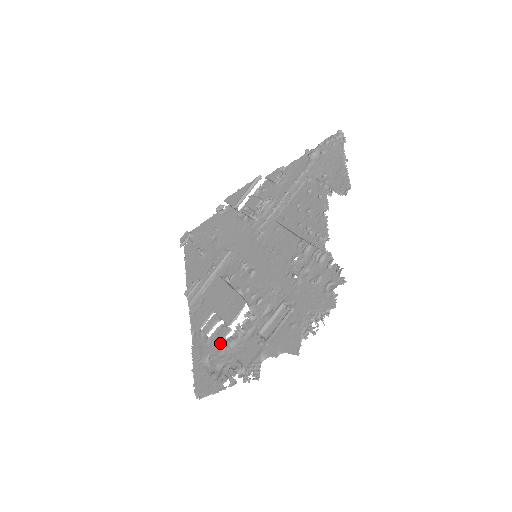
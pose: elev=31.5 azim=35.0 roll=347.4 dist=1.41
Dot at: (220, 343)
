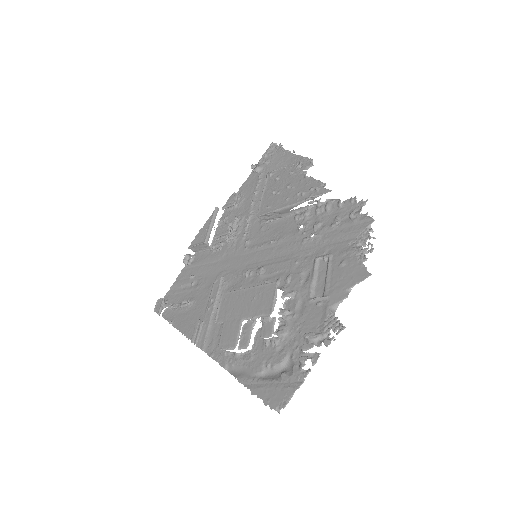
Dot at: (269, 343)
